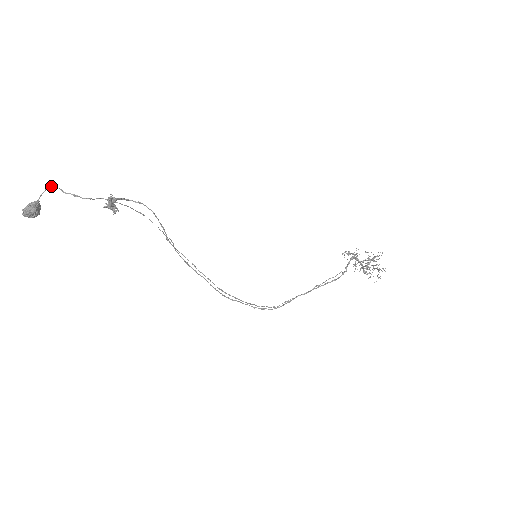
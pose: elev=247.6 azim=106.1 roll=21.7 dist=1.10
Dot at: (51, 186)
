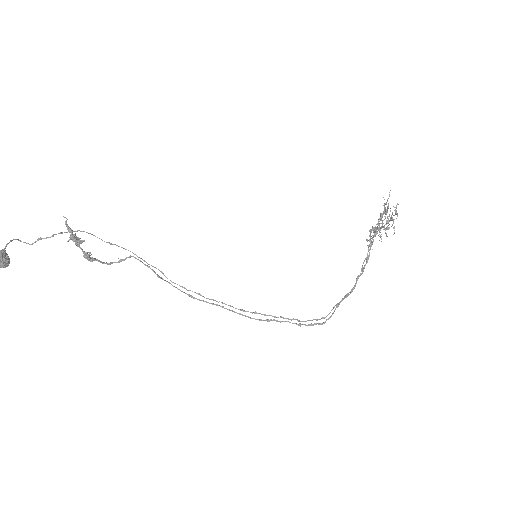
Dot at: occluded
